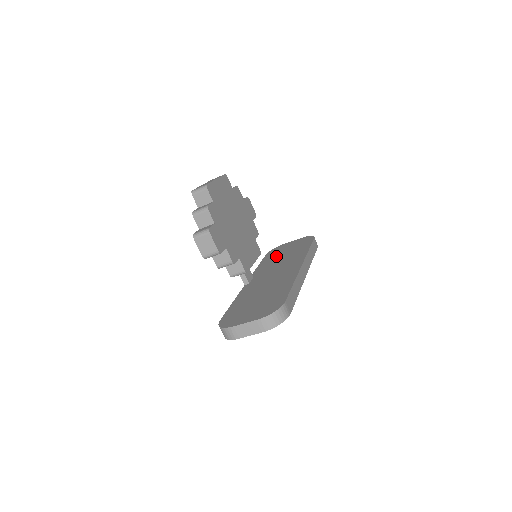
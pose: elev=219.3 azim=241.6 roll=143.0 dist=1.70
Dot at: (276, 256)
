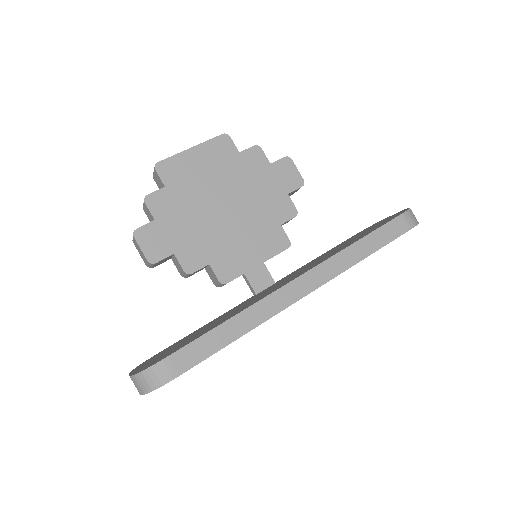
Dot at: occluded
